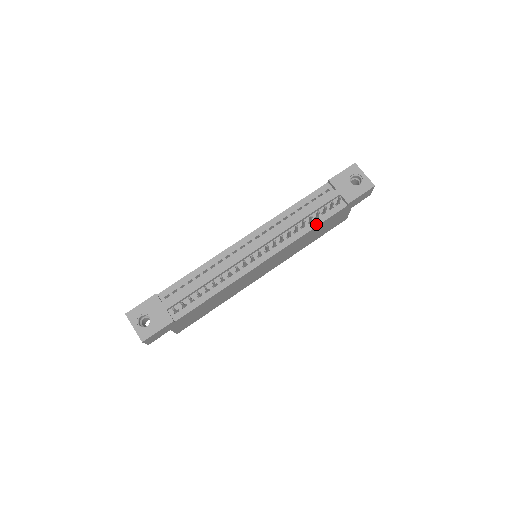
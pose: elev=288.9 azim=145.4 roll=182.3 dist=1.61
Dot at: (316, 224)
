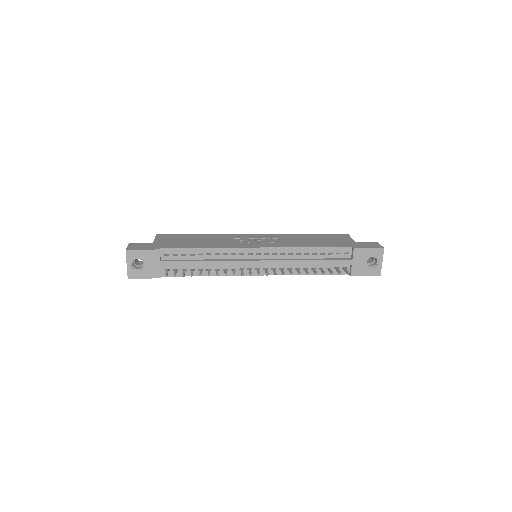
Dot at: occluded
